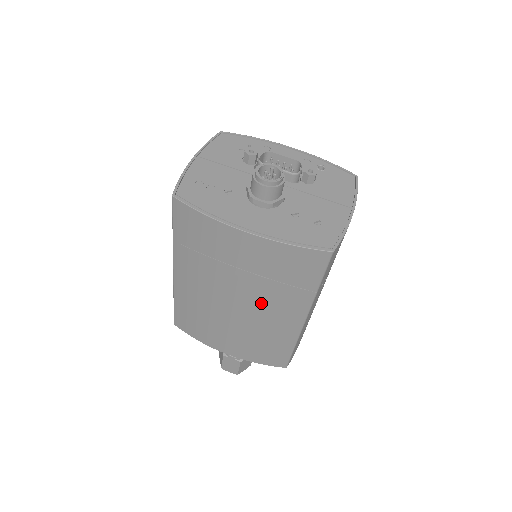
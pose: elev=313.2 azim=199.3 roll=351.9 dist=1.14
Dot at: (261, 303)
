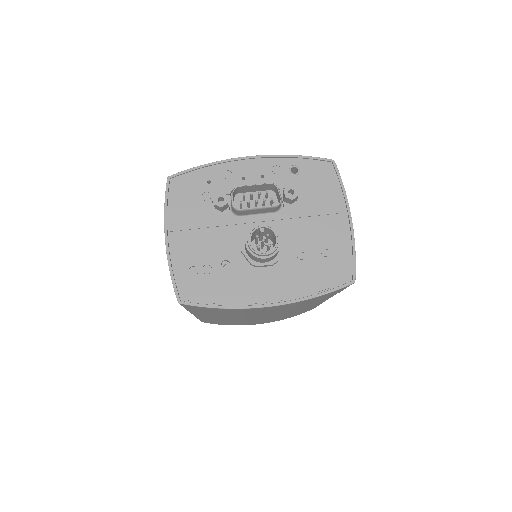
Dot at: (289, 311)
